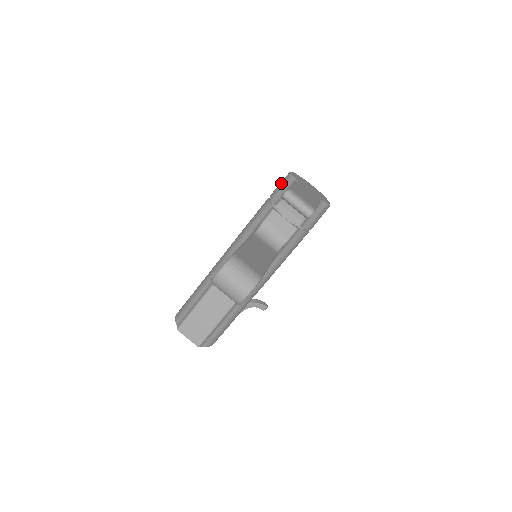
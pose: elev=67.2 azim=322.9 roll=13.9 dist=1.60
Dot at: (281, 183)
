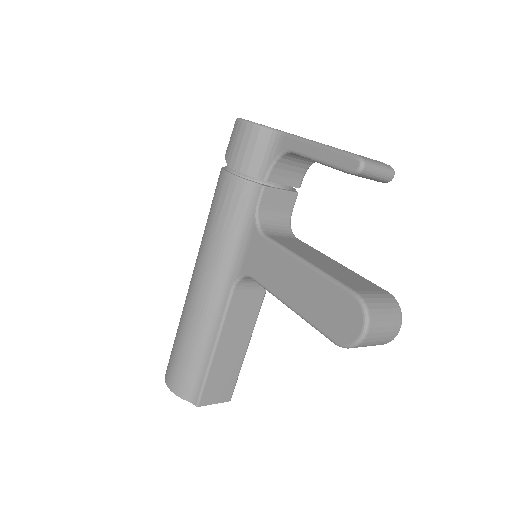
Dot at: (244, 143)
